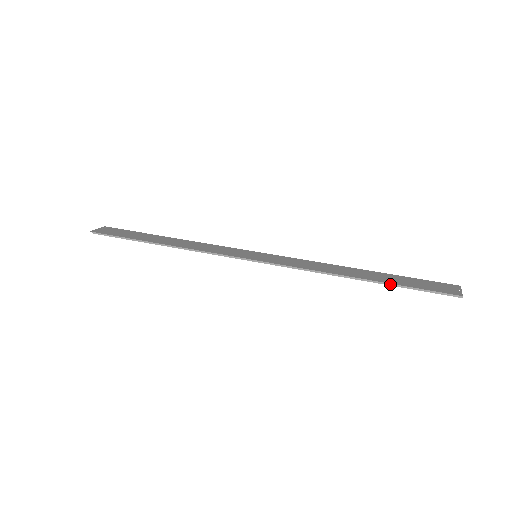
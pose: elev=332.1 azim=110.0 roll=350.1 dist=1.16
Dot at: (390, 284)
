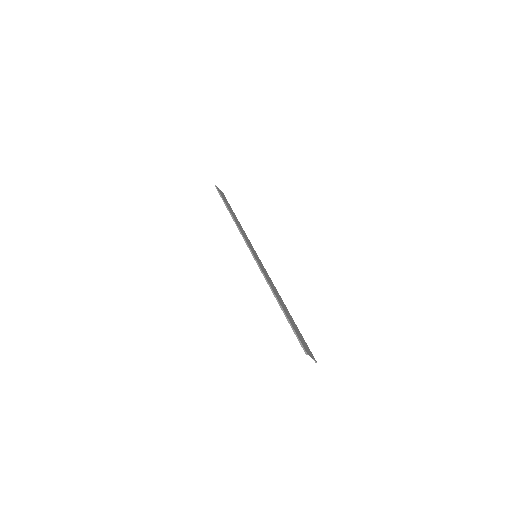
Dot at: (287, 317)
